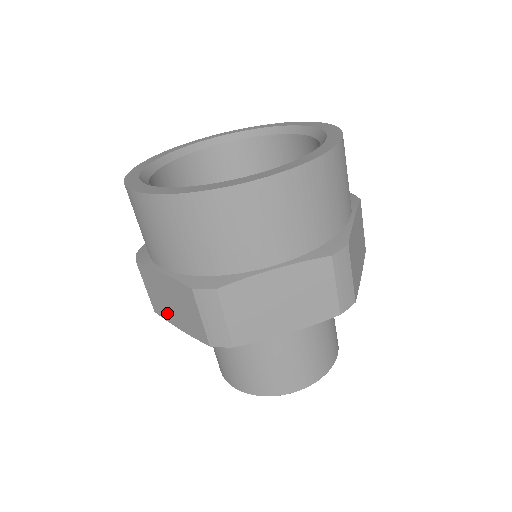
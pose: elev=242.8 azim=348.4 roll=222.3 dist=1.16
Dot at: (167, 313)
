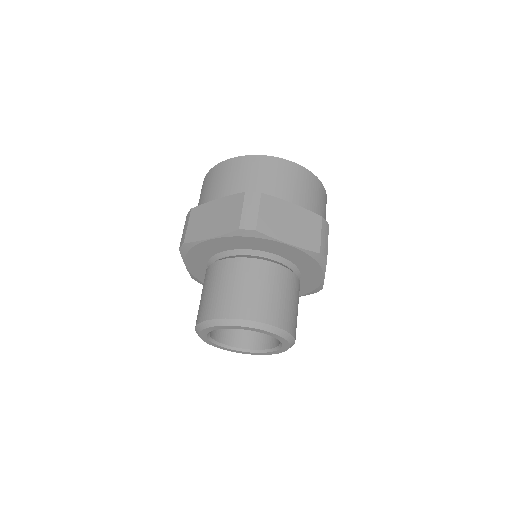
Dot at: (201, 233)
